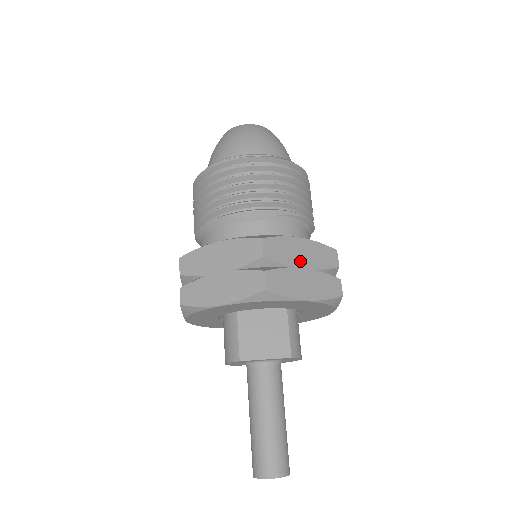
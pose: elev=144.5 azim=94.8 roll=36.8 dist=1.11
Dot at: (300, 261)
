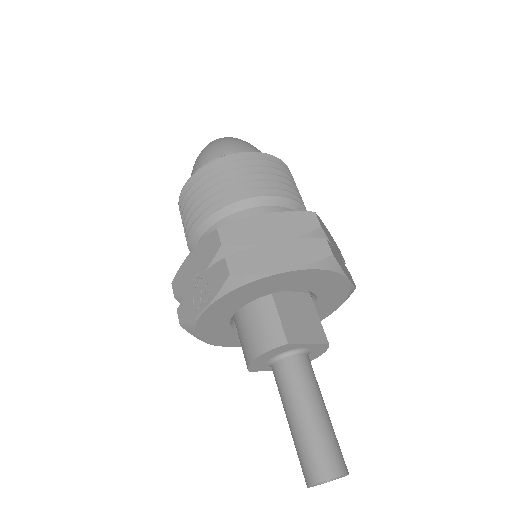
Dot at: (333, 245)
